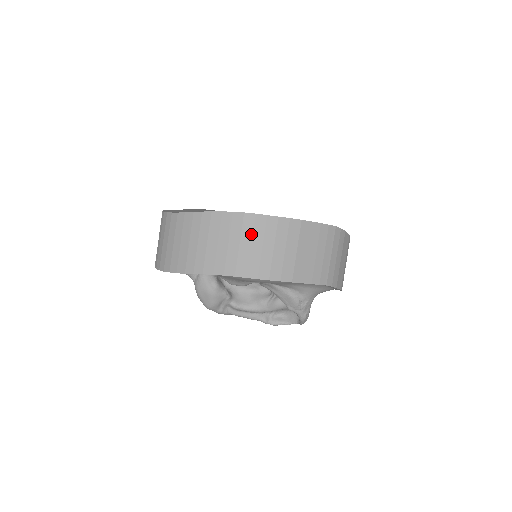
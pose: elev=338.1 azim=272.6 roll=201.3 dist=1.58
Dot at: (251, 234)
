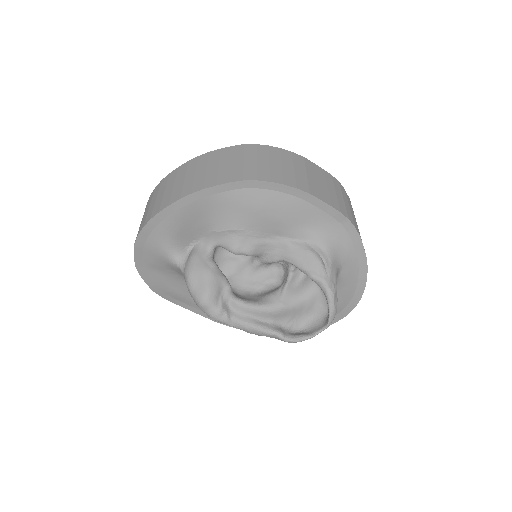
Dot at: (255, 155)
